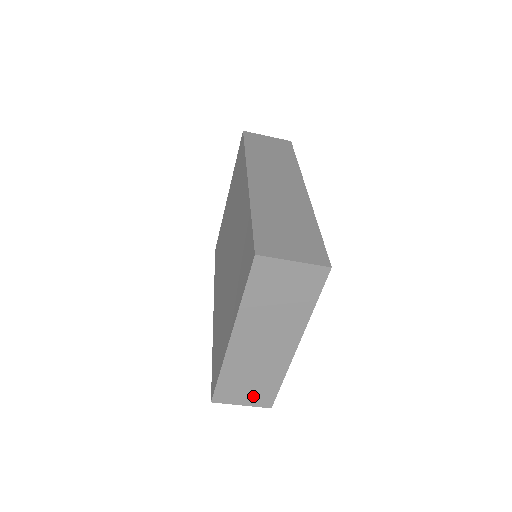
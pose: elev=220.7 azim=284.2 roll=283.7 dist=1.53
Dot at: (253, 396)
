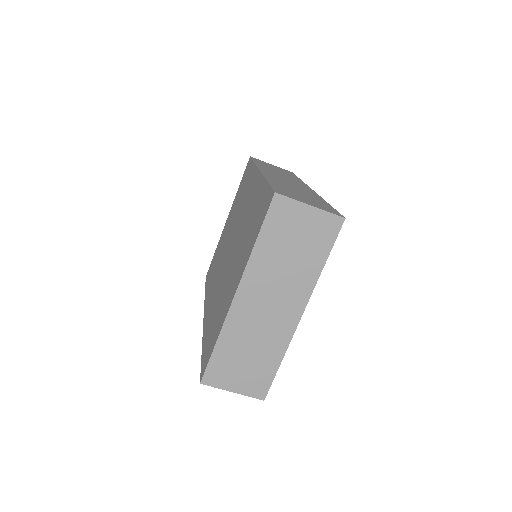
Dot at: (247, 380)
